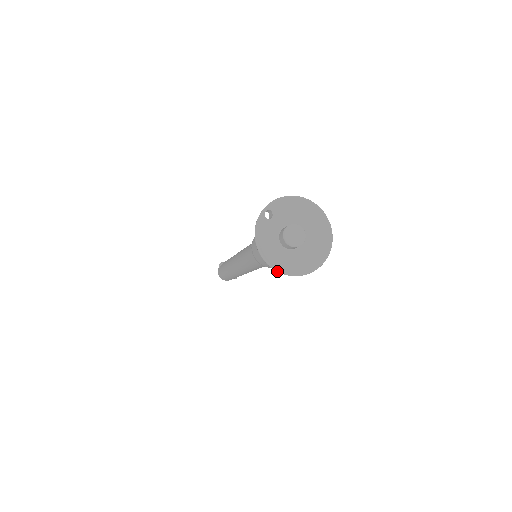
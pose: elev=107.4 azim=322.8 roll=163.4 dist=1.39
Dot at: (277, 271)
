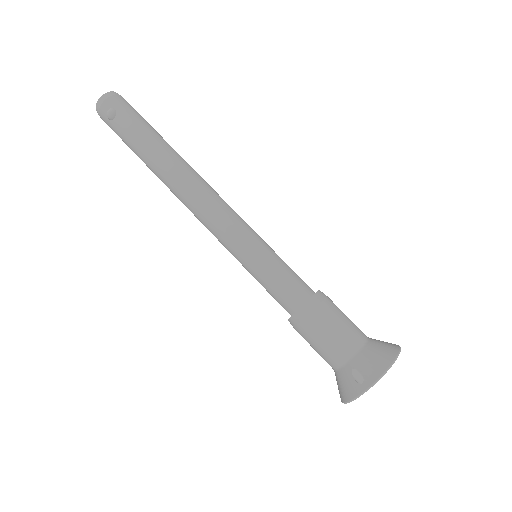
Dot at: occluded
